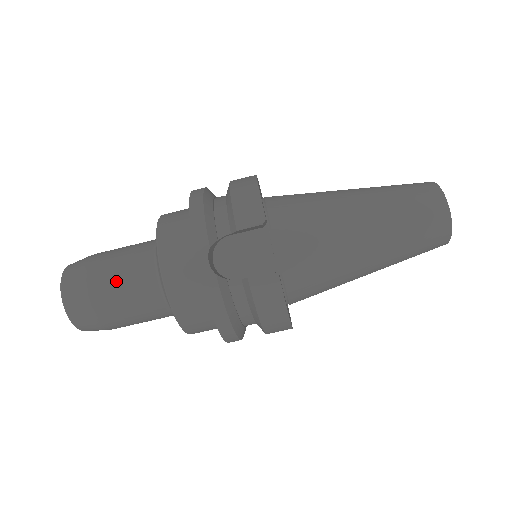
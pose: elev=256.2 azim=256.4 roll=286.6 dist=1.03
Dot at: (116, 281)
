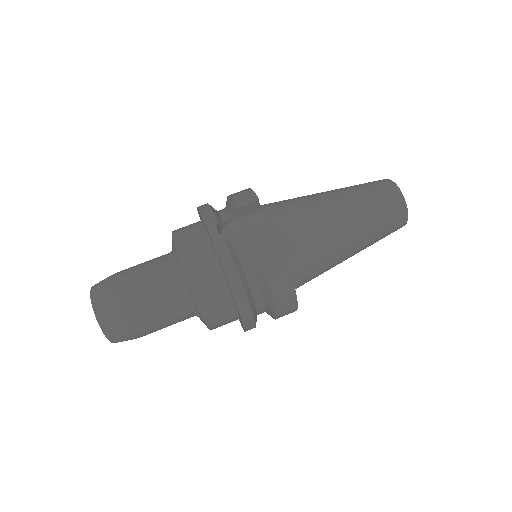
Dot at: (140, 277)
